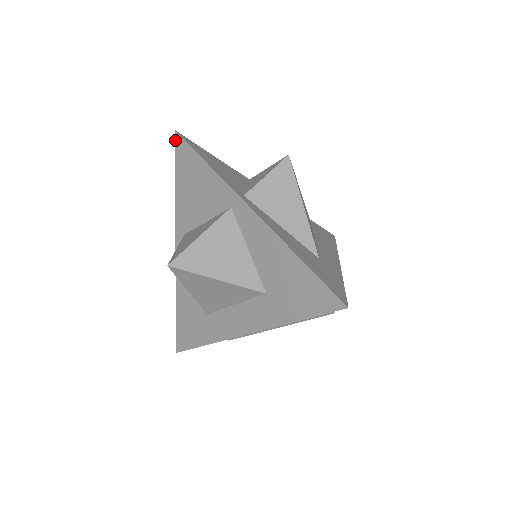
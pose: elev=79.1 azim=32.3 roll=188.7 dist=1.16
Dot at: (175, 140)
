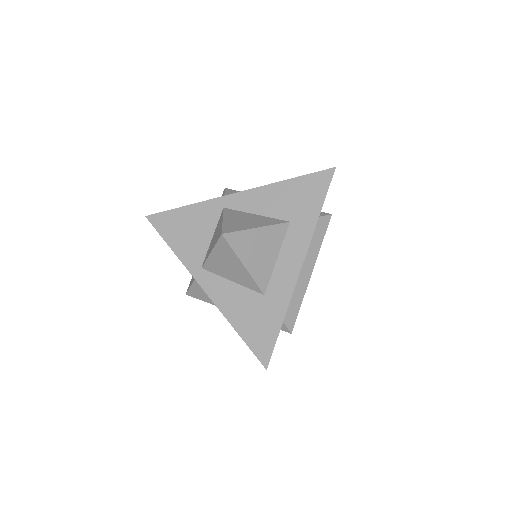
Dot at: (149, 221)
